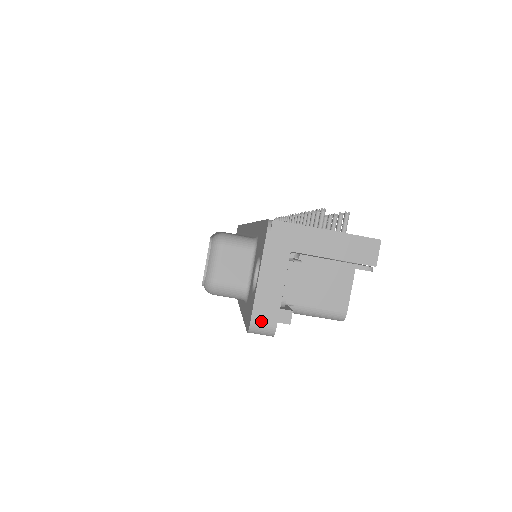
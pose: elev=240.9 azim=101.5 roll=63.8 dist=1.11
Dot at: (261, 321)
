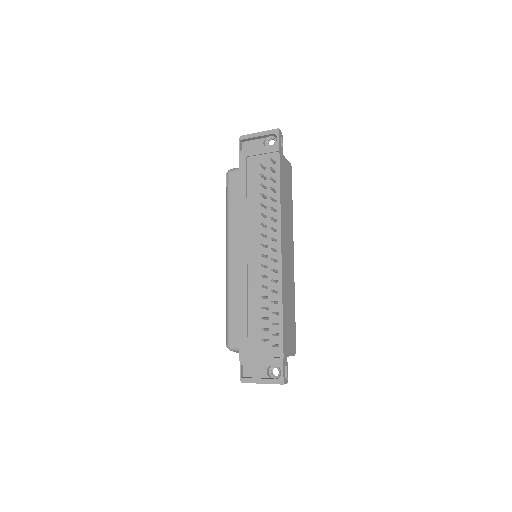
Dot at: occluded
